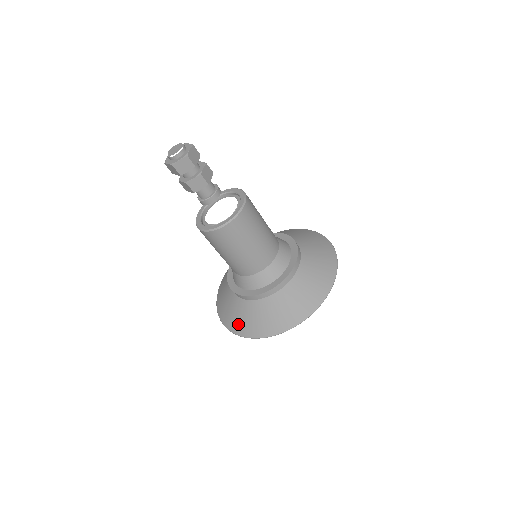
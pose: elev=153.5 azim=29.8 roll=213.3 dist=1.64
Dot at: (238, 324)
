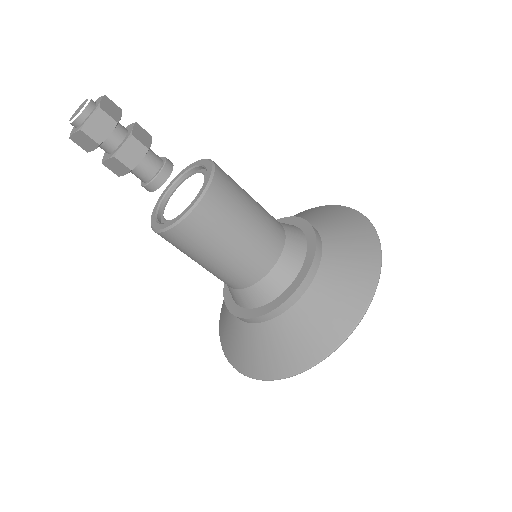
Dot at: (222, 328)
